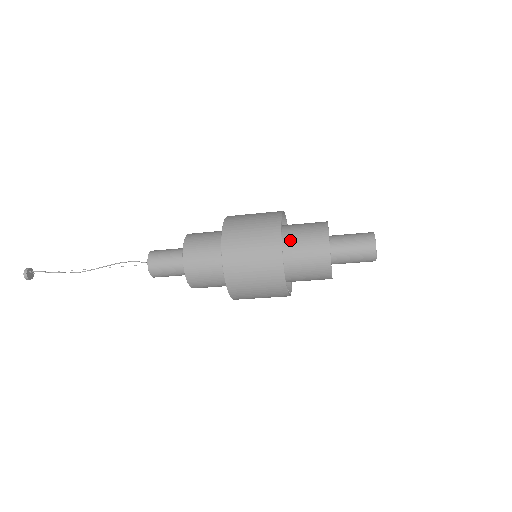
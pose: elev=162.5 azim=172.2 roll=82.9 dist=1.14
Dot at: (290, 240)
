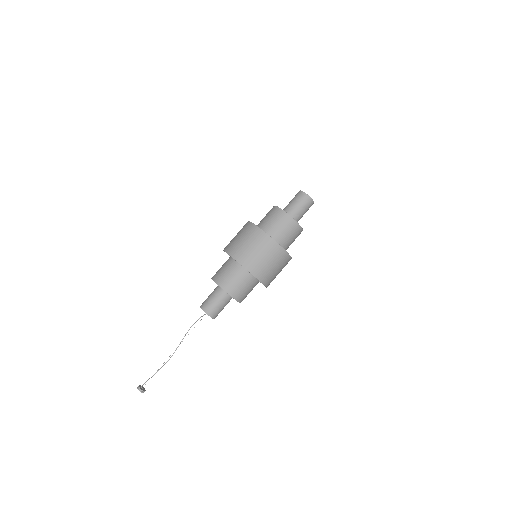
Dot at: (269, 231)
